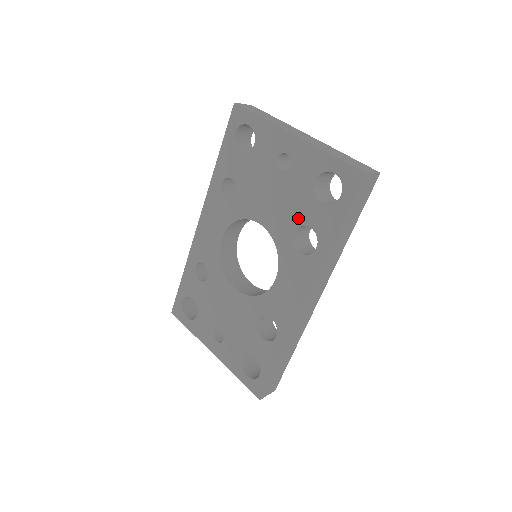
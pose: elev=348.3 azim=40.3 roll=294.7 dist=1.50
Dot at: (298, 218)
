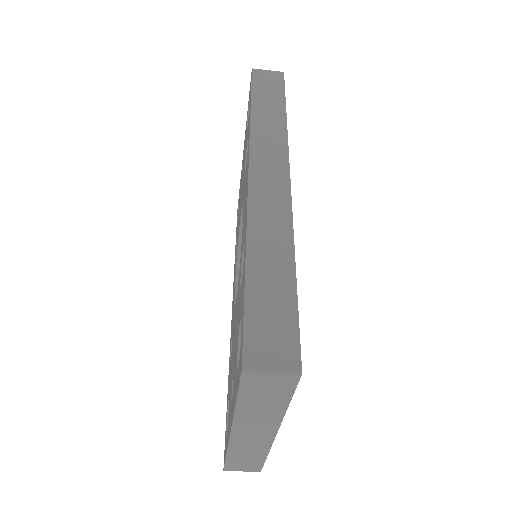
Dot at: occluded
